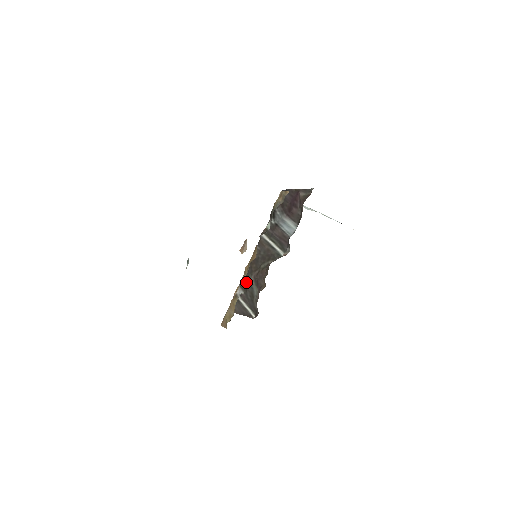
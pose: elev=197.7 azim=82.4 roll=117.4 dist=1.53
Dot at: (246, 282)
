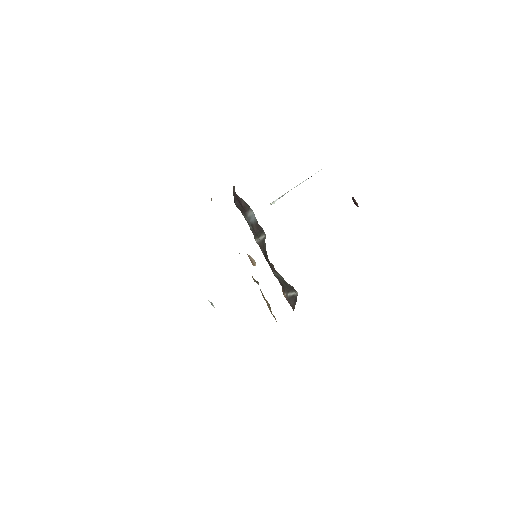
Dot at: occluded
